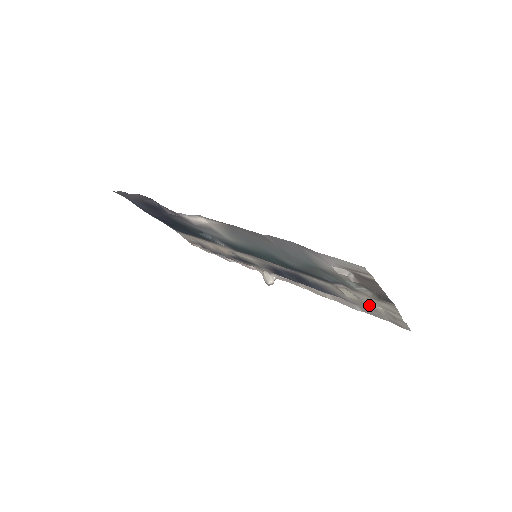
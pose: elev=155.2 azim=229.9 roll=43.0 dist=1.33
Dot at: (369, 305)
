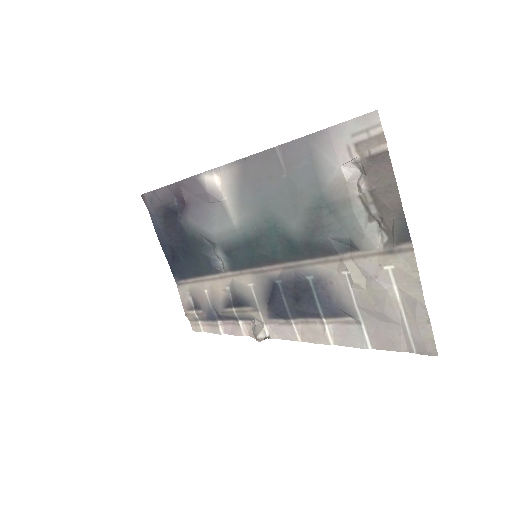
Dot at: (380, 288)
